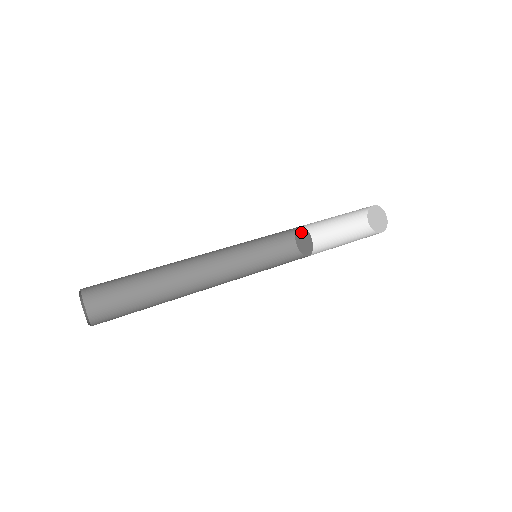
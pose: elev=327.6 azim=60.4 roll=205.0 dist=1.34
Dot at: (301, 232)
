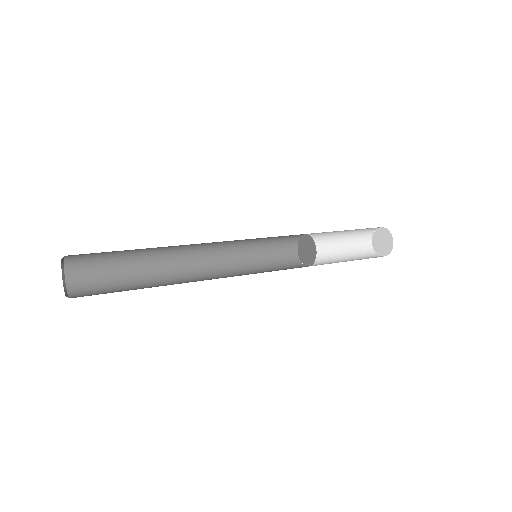
Dot at: (308, 241)
